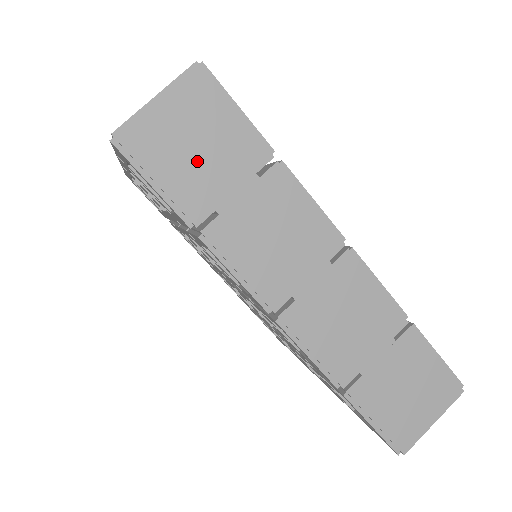
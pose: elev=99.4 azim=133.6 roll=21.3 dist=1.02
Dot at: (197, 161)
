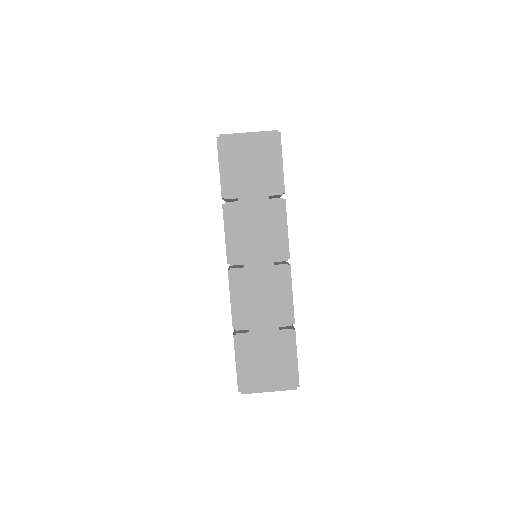
Dot at: (246, 171)
